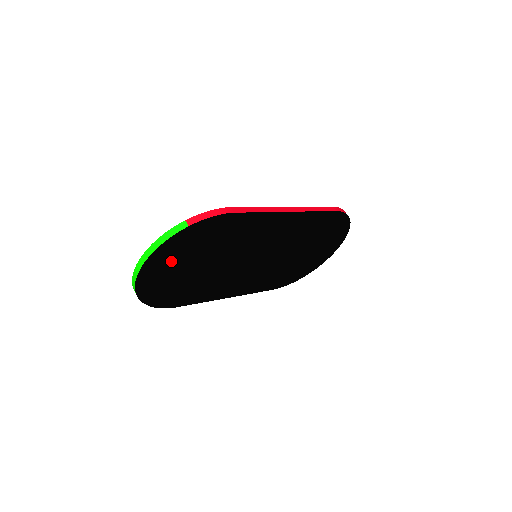
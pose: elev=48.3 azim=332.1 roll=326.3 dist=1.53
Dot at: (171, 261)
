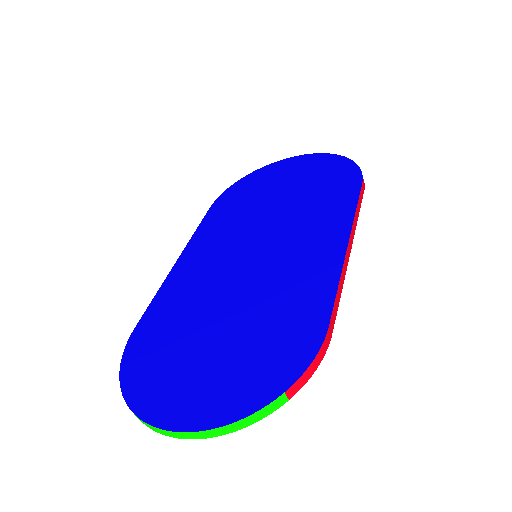
Dot at: occluded
